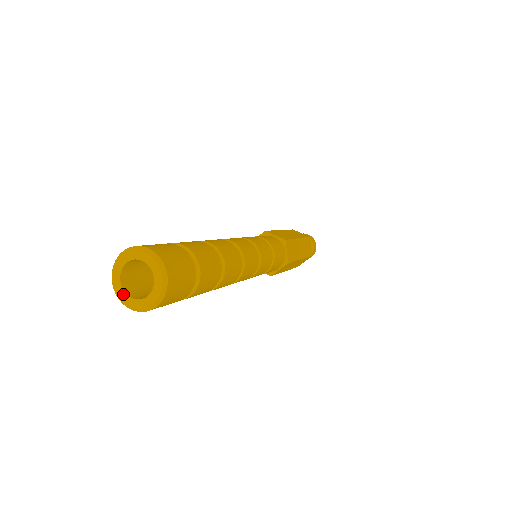
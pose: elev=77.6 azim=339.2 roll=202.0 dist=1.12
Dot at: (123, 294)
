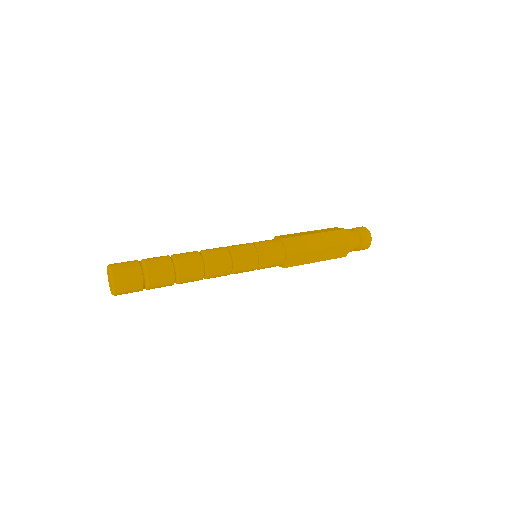
Dot at: (108, 279)
